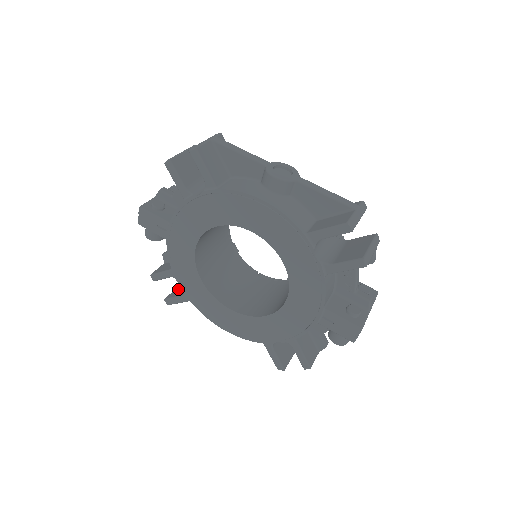
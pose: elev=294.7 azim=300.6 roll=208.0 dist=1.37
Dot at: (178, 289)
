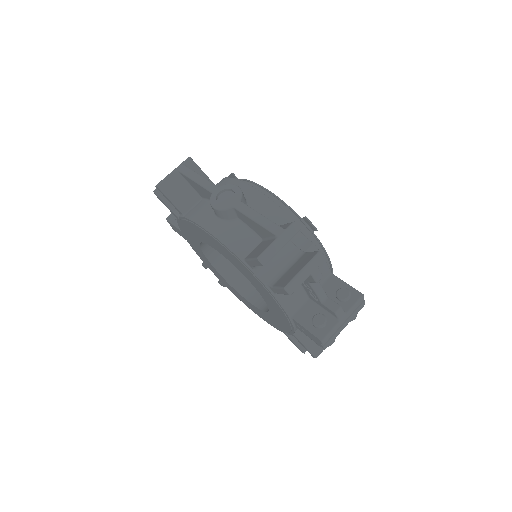
Dot at: occluded
